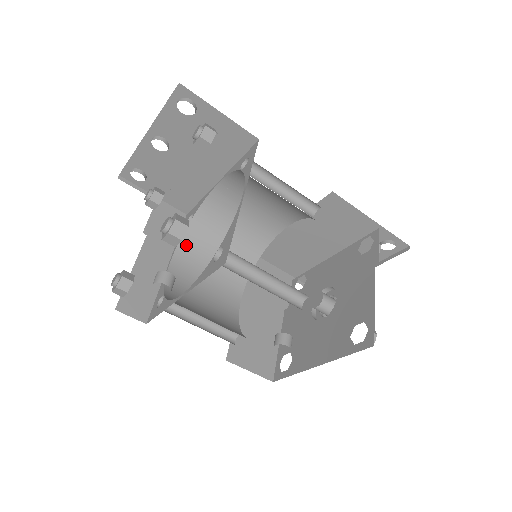
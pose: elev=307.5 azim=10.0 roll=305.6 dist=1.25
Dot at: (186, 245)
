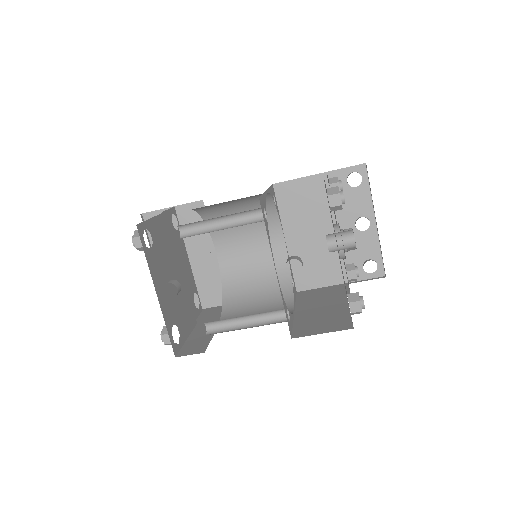
Dot at: (228, 309)
